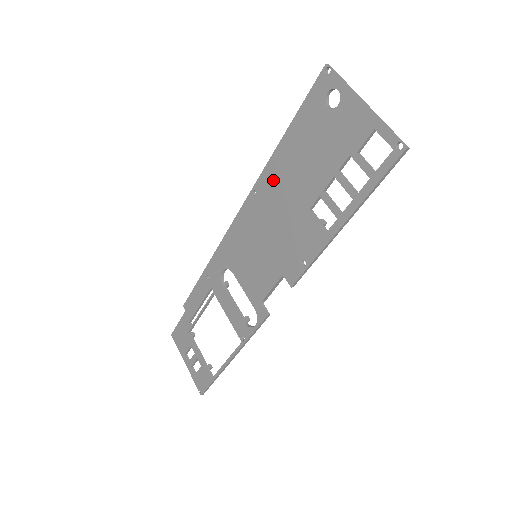
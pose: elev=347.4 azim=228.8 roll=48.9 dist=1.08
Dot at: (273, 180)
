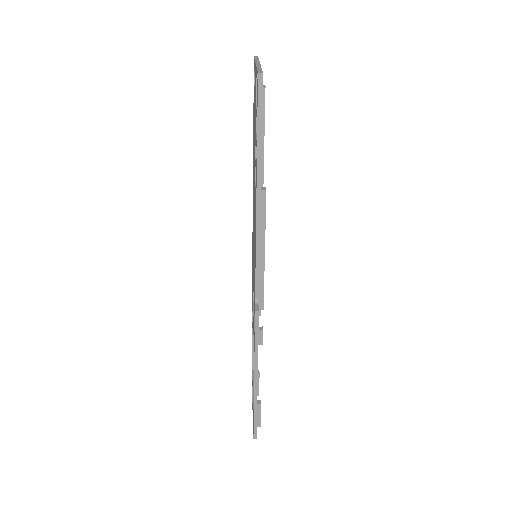
Dot at: (253, 176)
